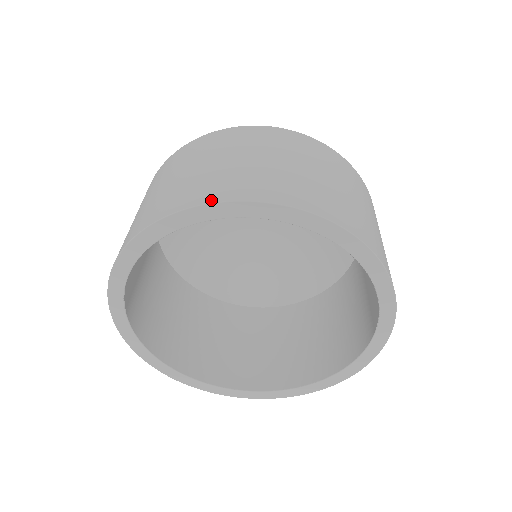
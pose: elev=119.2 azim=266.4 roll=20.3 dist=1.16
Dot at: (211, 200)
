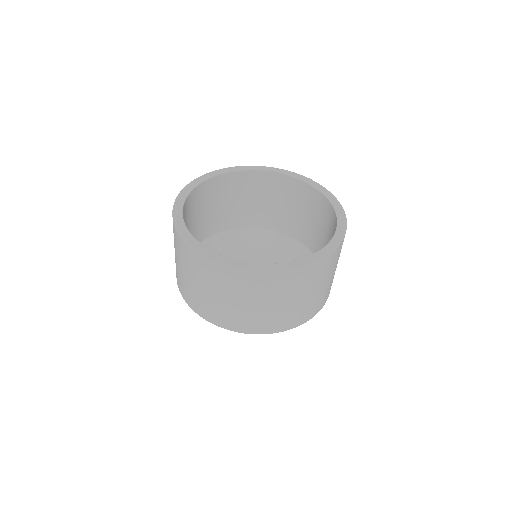
Dot at: occluded
